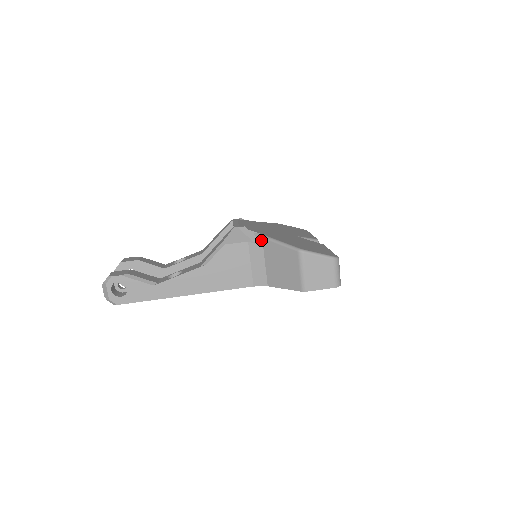
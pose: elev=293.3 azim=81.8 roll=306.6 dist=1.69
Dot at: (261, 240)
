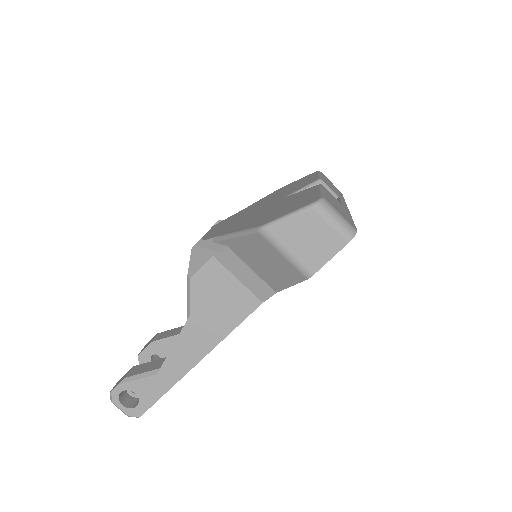
Dot at: (223, 244)
